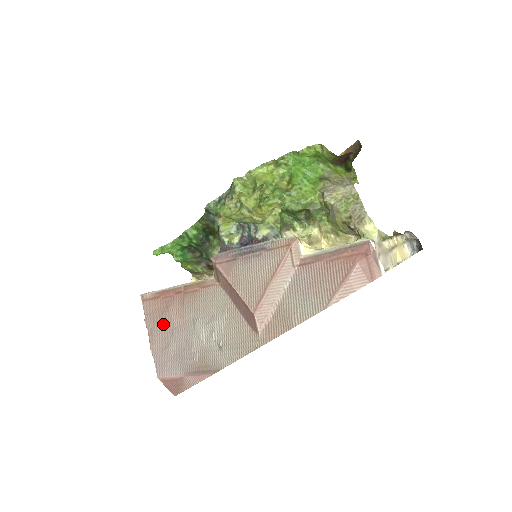
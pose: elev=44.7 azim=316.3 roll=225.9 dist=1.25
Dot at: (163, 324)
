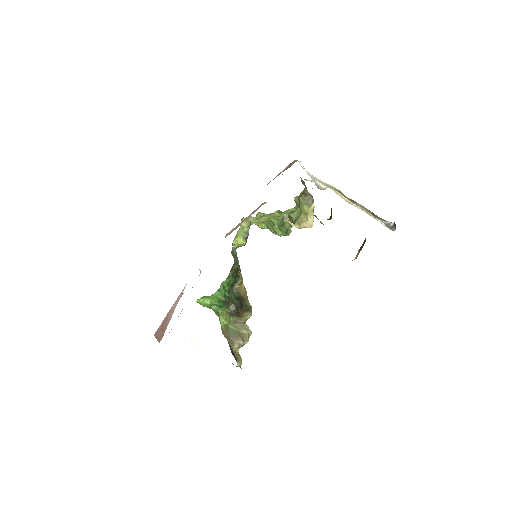
Dot at: occluded
